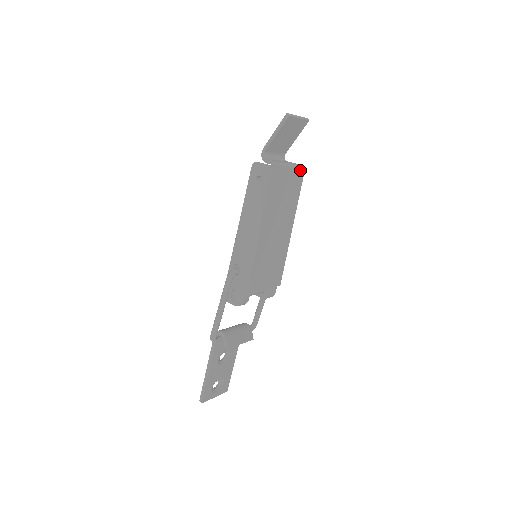
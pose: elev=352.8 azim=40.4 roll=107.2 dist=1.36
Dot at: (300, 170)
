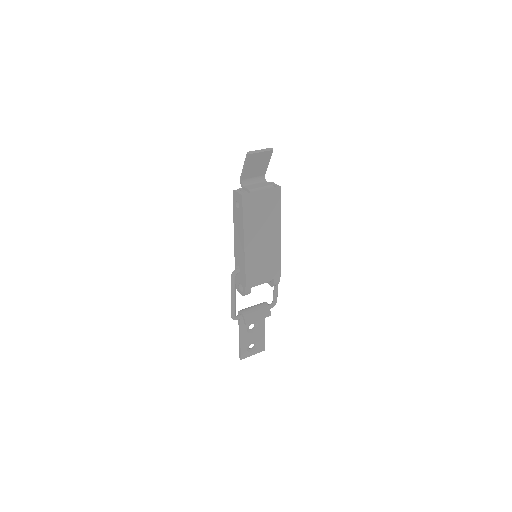
Dot at: (275, 189)
